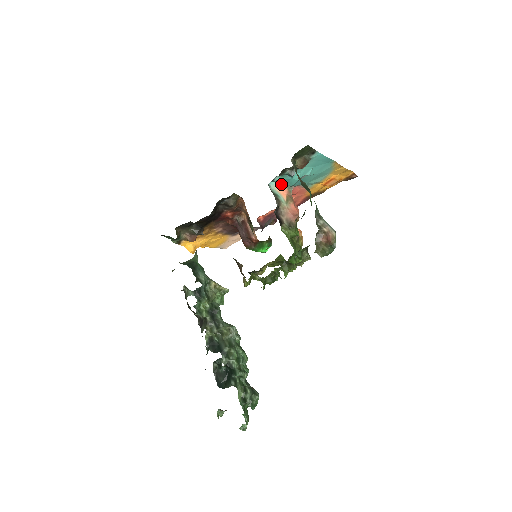
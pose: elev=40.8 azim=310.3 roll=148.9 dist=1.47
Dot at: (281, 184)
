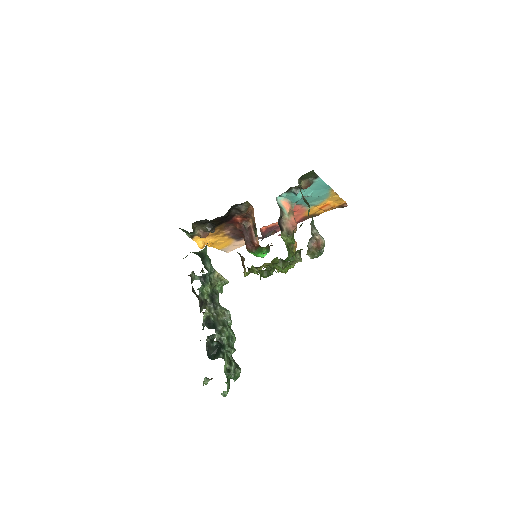
Dot at: (286, 200)
